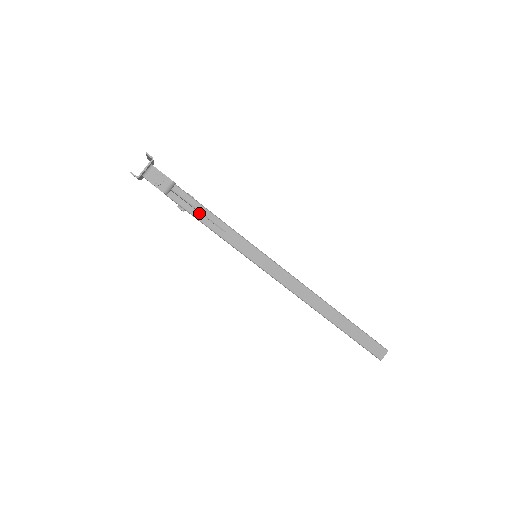
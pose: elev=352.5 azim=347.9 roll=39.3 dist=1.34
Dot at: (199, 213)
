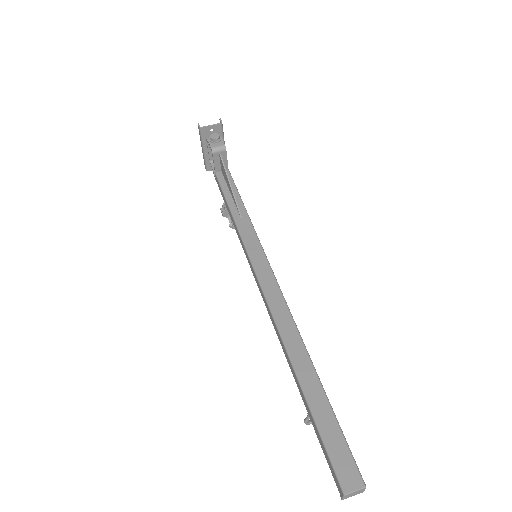
Dot at: (231, 195)
